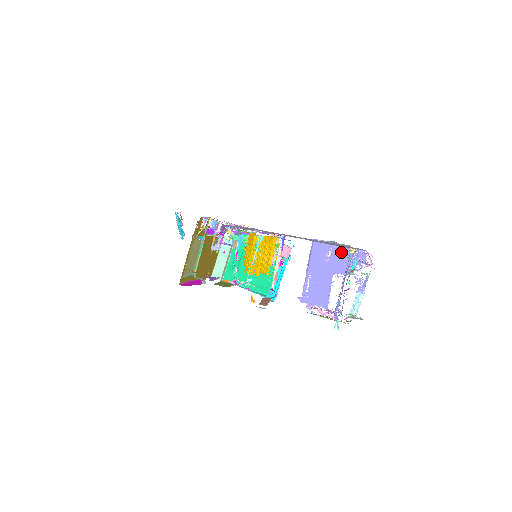
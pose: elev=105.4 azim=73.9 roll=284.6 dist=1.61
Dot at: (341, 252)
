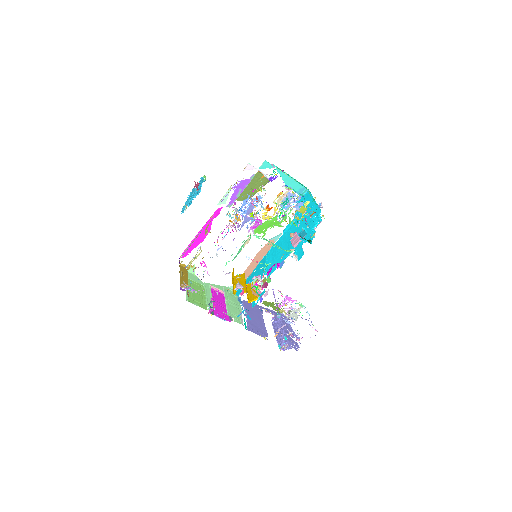
Dot at: occluded
